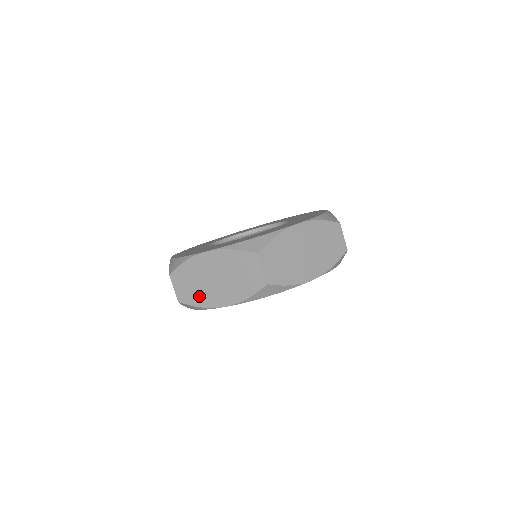
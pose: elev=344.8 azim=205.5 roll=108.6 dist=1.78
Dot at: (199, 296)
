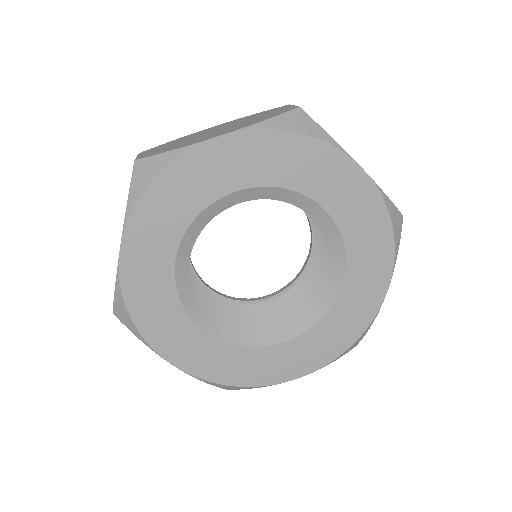
Dot at: occluded
